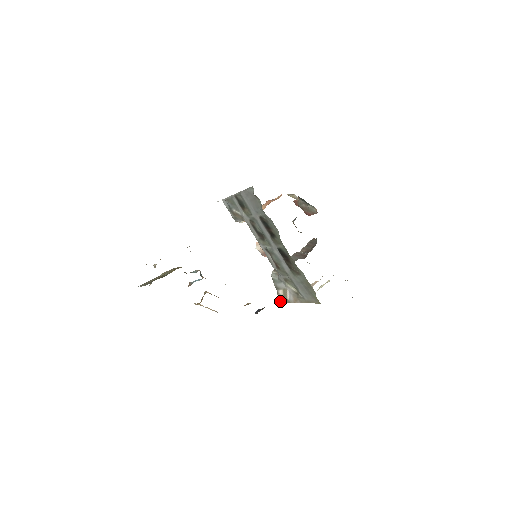
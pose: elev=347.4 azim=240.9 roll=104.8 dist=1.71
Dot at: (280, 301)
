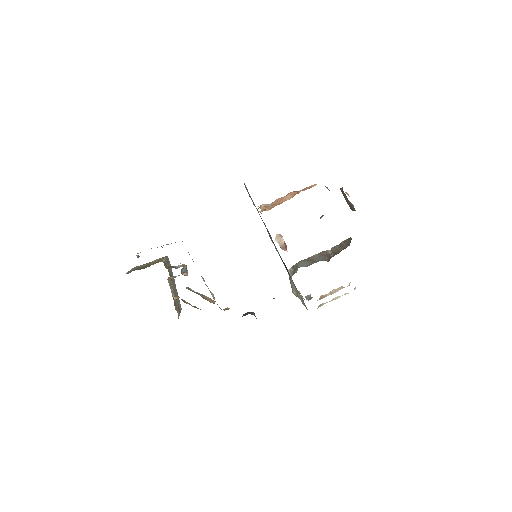
Dot at: occluded
